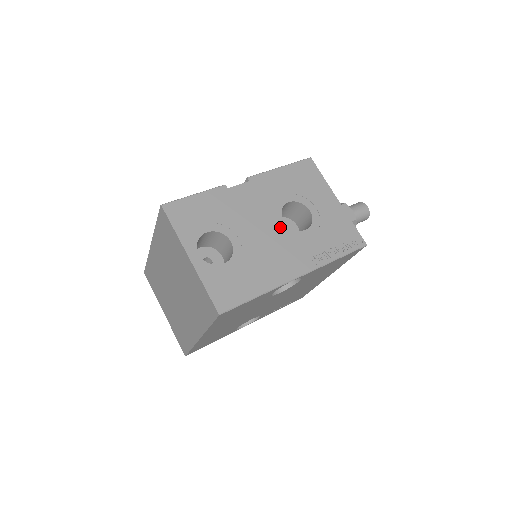
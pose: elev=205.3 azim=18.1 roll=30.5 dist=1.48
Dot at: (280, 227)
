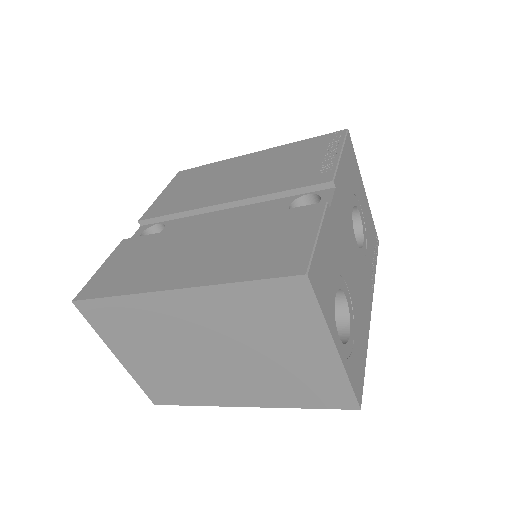
Dot at: (356, 251)
